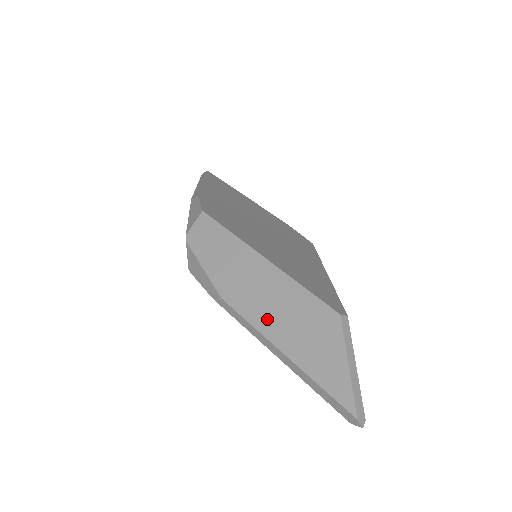
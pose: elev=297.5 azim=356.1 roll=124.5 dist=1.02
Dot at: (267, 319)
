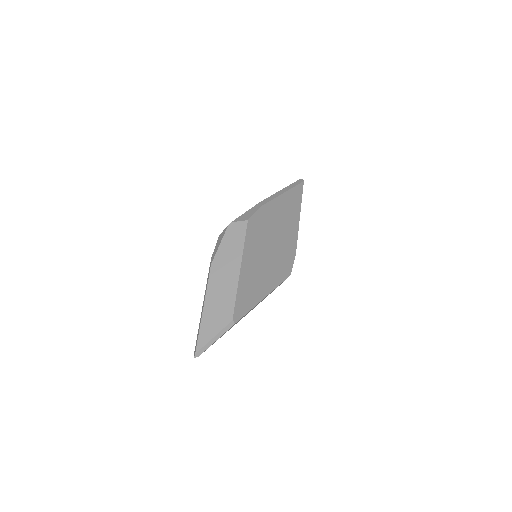
Dot at: (213, 291)
